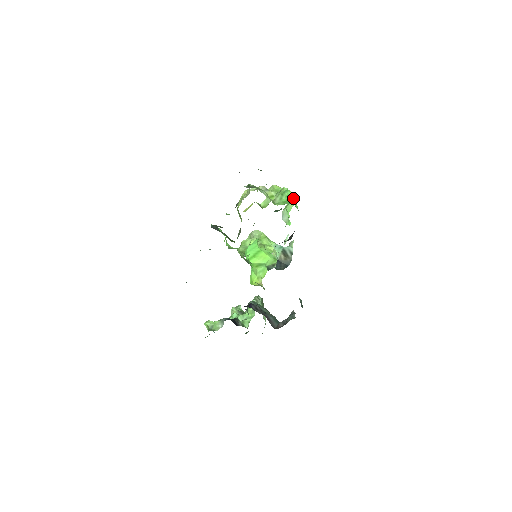
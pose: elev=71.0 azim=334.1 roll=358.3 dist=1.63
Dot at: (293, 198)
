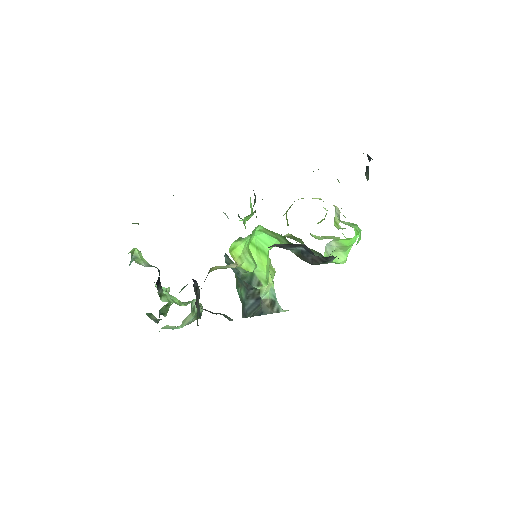
Dot at: occluded
